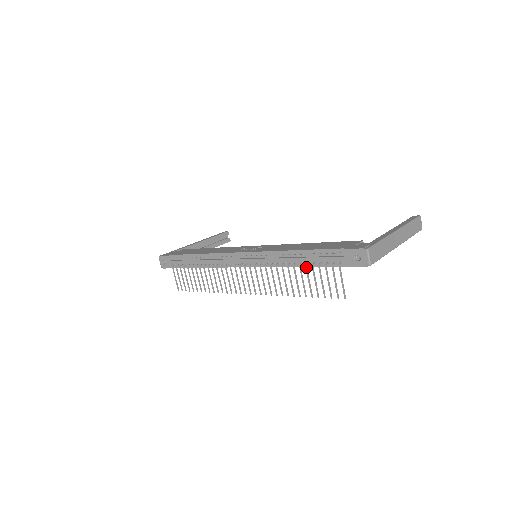
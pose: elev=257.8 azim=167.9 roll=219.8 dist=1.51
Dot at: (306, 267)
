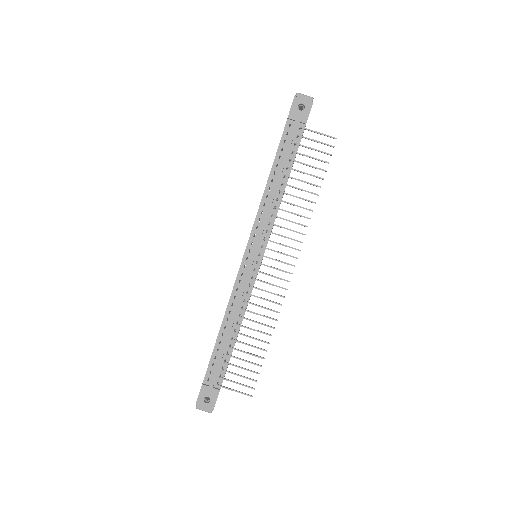
Dot at: (290, 168)
